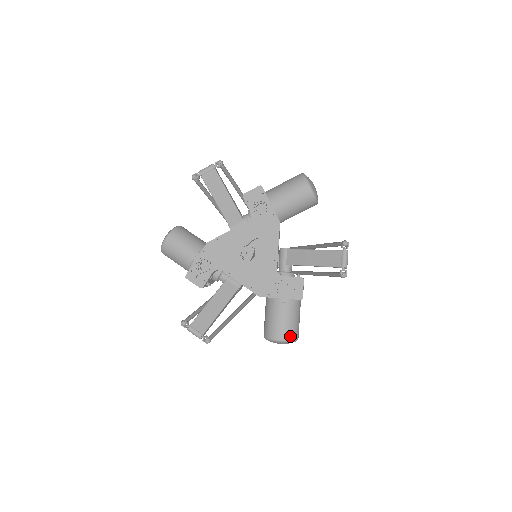
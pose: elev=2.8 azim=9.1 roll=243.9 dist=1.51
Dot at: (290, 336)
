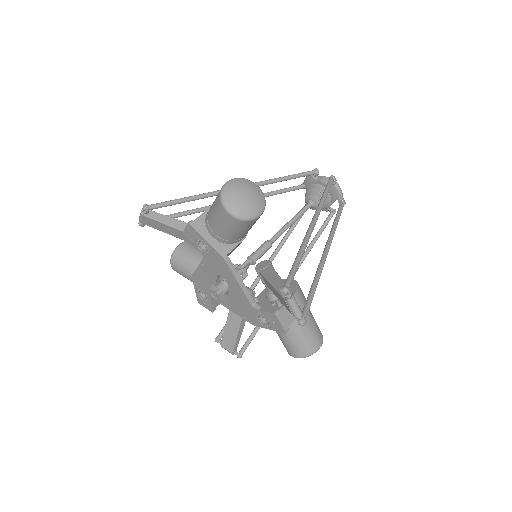
Dot at: (302, 354)
